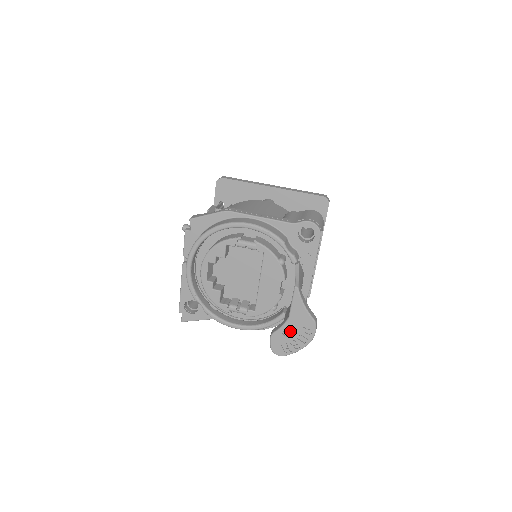
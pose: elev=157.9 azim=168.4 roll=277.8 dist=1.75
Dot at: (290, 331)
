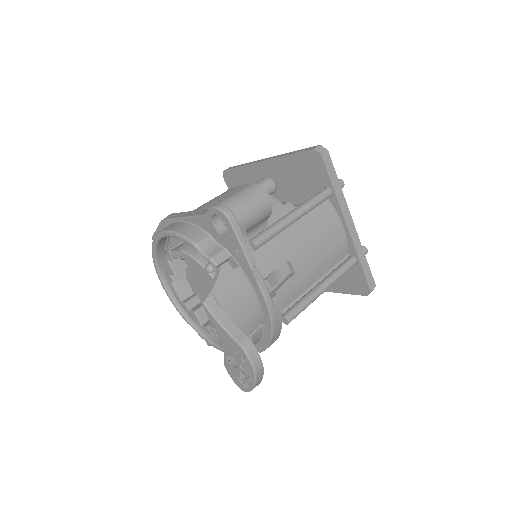
Dot at: (232, 360)
